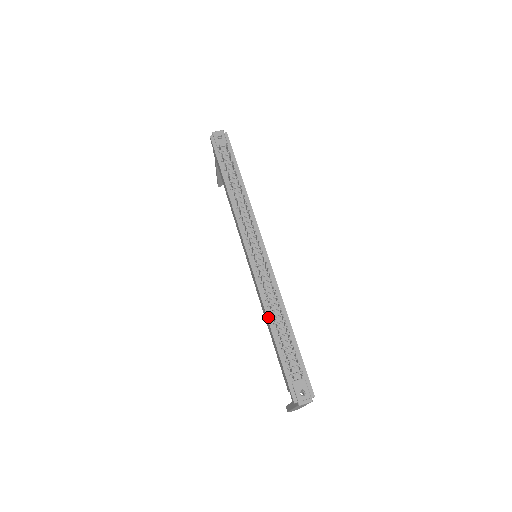
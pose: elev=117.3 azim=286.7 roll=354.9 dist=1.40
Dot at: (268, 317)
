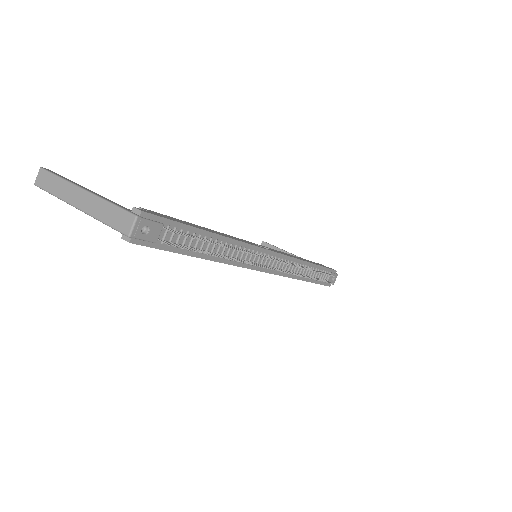
Dot at: (299, 279)
